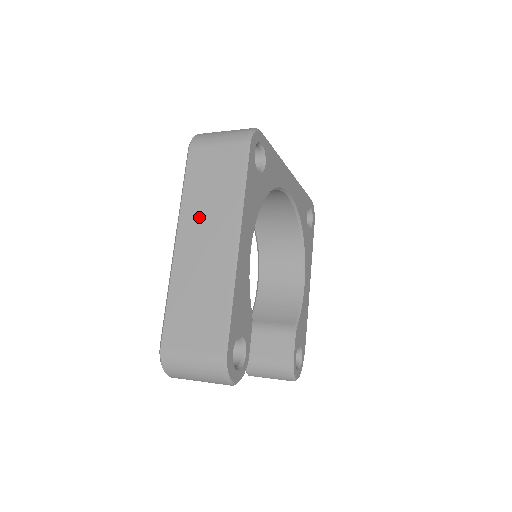
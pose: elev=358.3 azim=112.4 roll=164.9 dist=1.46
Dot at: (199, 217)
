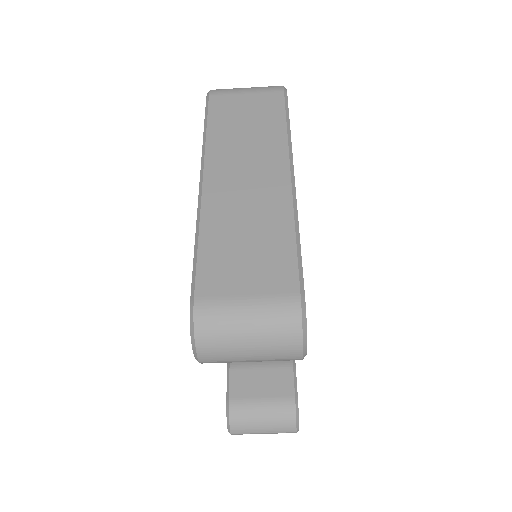
Dot at: (234, 153)
